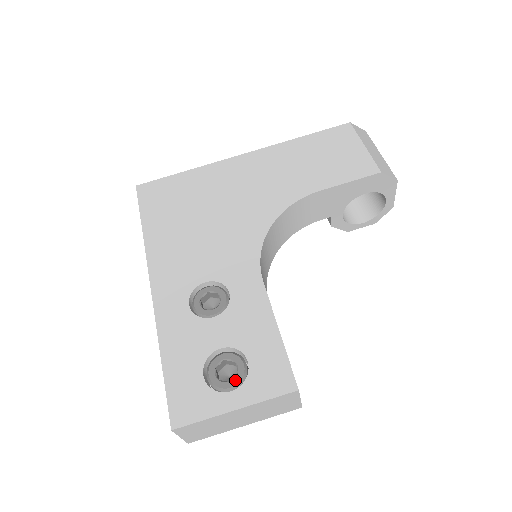
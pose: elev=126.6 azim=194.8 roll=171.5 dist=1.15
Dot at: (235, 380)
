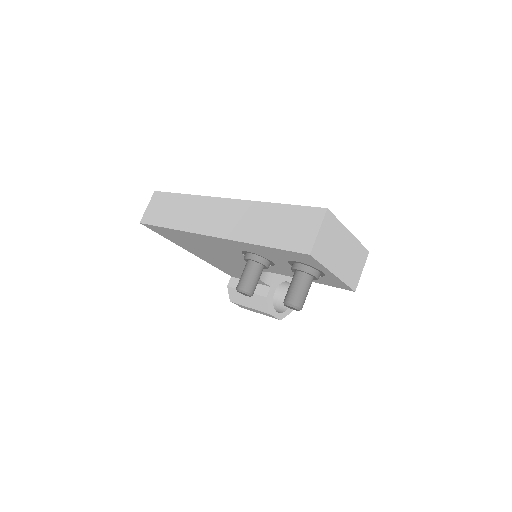
Dot at: occluded
